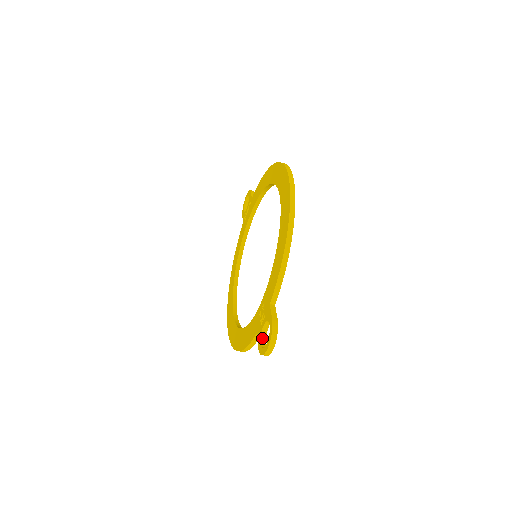
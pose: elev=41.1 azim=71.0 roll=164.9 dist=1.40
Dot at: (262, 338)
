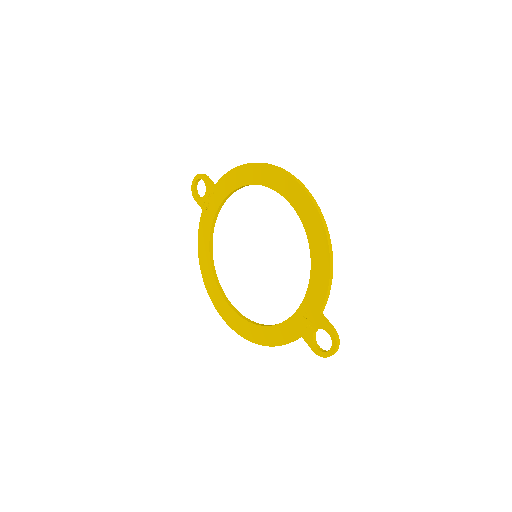
Dot at: (314, 341)
